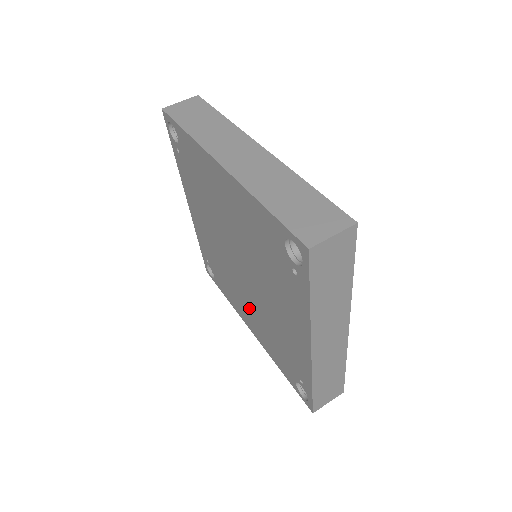
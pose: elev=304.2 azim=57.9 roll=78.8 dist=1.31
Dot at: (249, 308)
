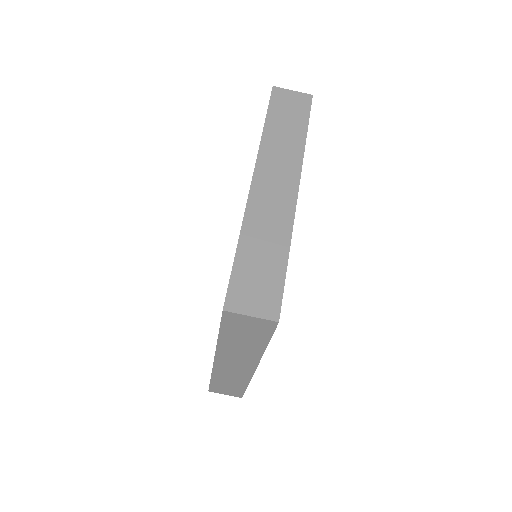
Dot at: occluded
